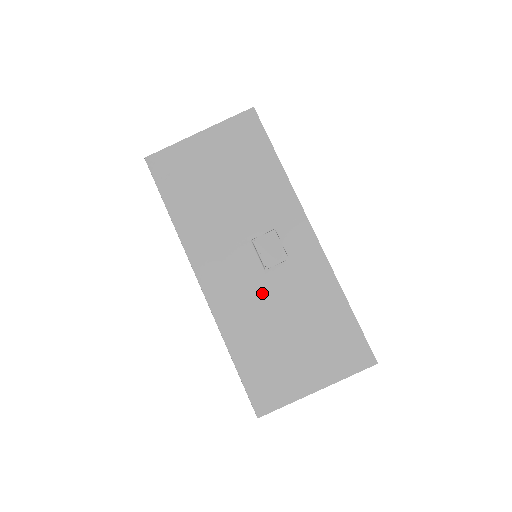
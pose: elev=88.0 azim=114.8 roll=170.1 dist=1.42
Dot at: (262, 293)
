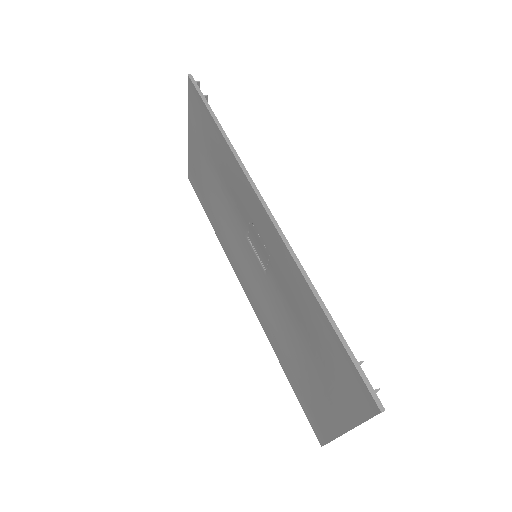
Dot at: (274, 300)
